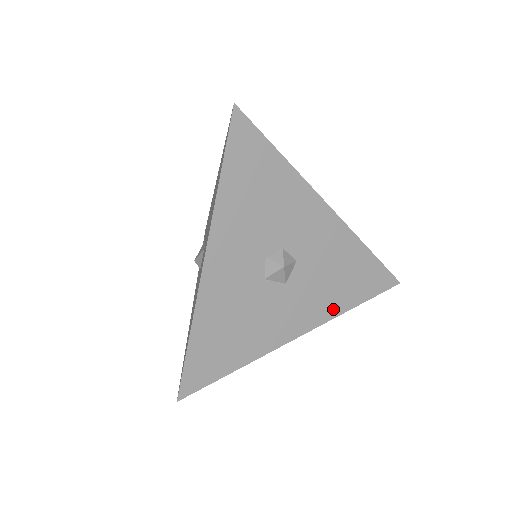
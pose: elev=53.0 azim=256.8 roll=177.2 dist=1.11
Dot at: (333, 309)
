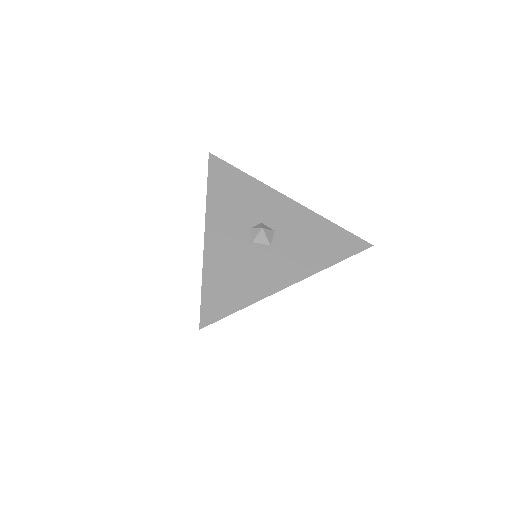
Dot at: (318, 264)
